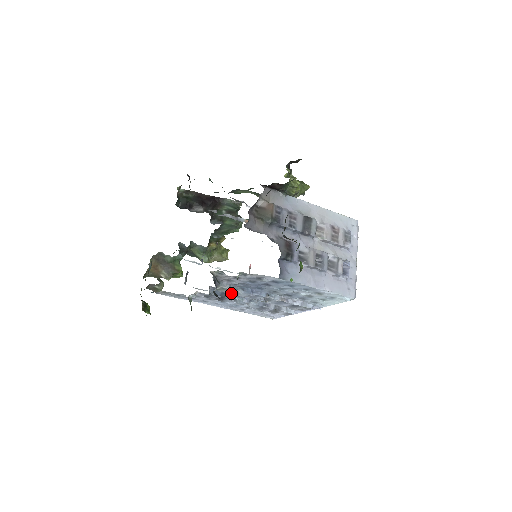
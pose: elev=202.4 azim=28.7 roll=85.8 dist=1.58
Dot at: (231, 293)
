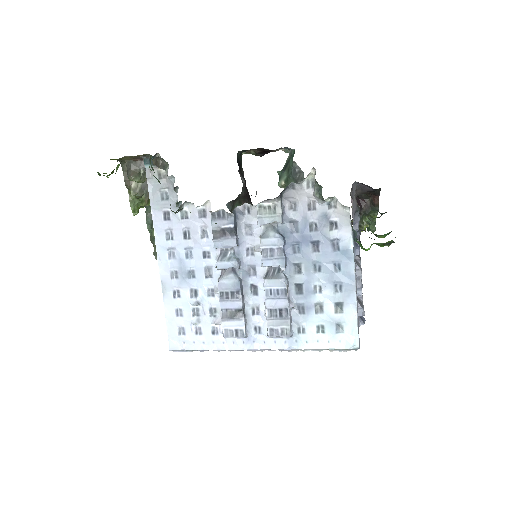
Dot at: (243, 237)
